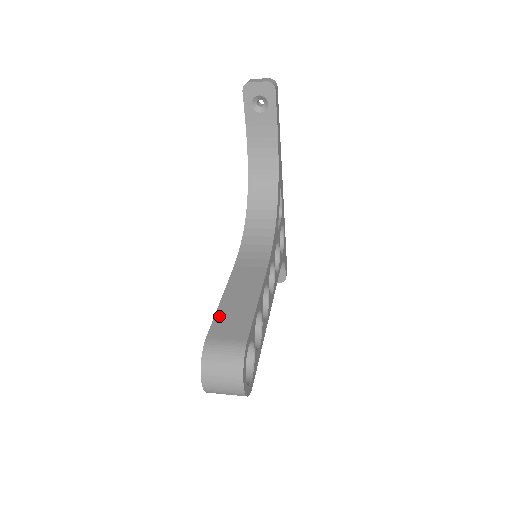
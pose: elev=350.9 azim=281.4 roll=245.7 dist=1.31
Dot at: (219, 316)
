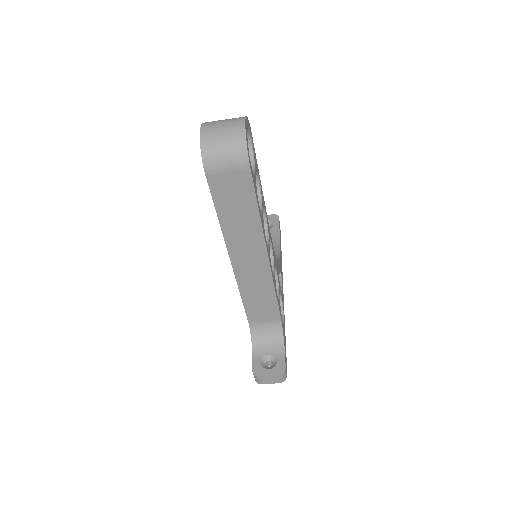
Dot at: occluded
